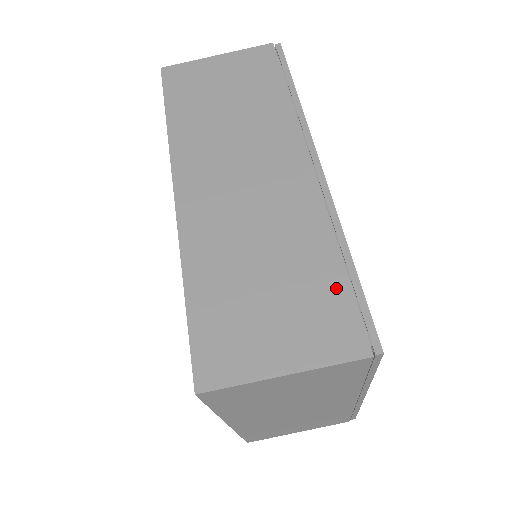
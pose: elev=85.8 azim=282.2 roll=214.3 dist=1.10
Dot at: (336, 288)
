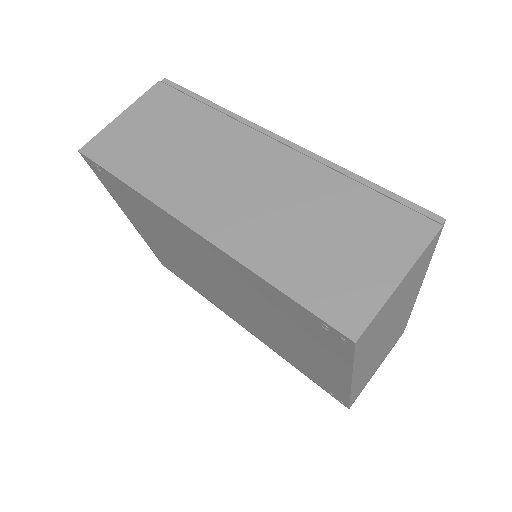
Dot at: (377, 204)
